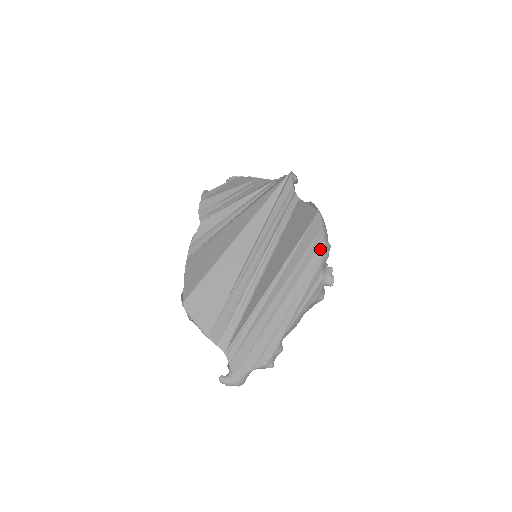
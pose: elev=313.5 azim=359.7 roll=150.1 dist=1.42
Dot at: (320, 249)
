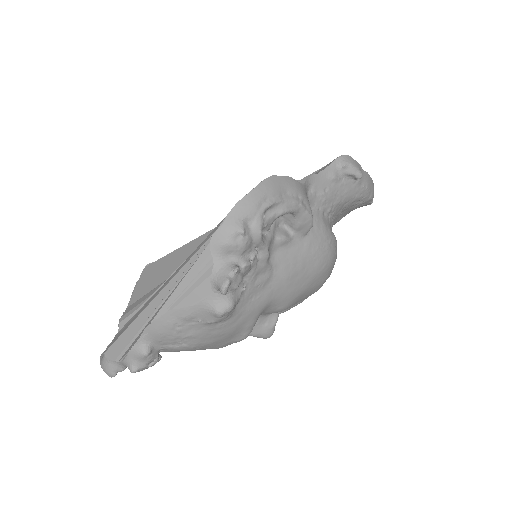
Dot at: (218, 226)
